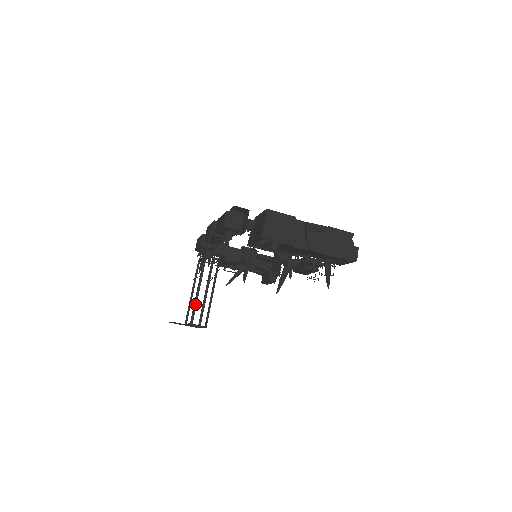
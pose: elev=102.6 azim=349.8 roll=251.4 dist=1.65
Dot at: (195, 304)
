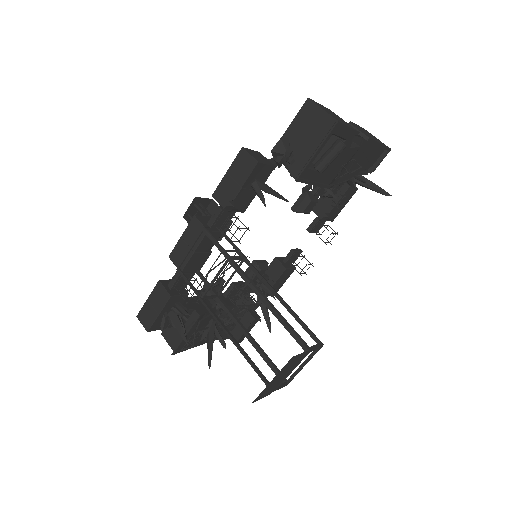
Dot at: (283, 320)
